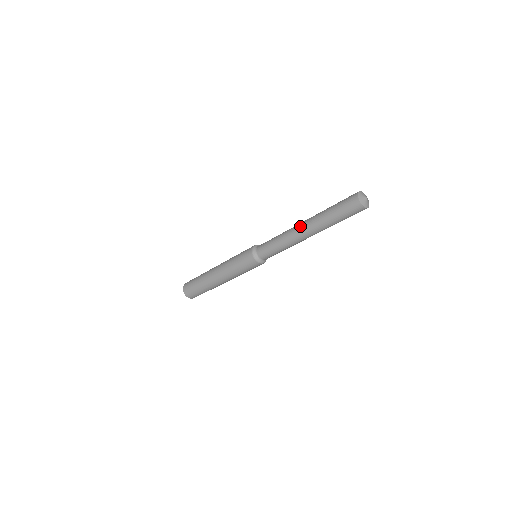
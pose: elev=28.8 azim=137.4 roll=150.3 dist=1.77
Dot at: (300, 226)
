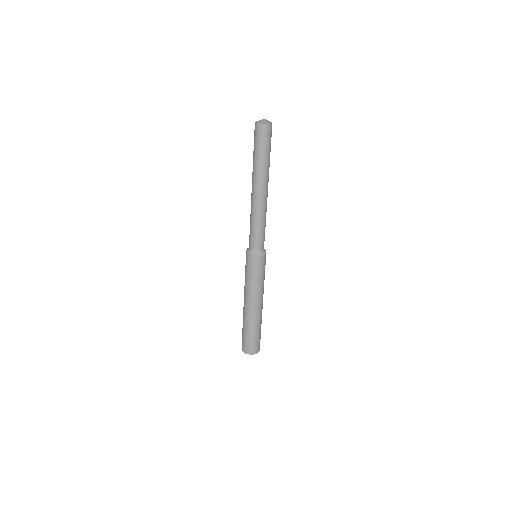
Dot at: occluded
